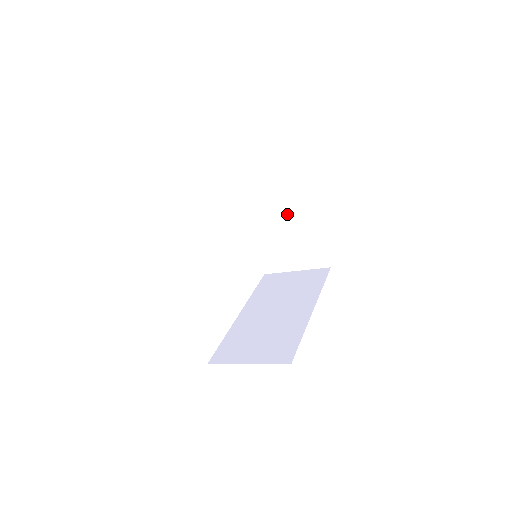
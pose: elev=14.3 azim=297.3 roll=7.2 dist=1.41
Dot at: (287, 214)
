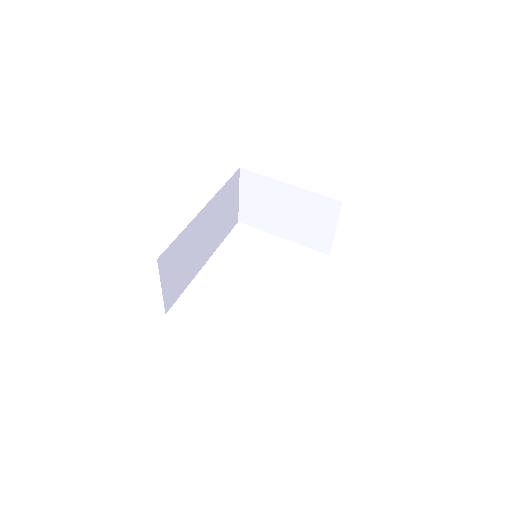
Dot at: (281, 205)
